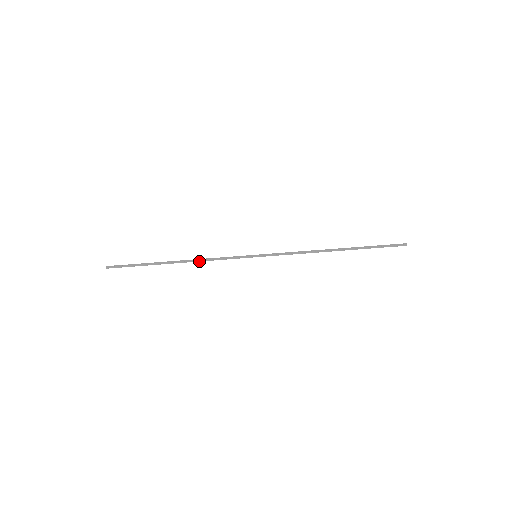
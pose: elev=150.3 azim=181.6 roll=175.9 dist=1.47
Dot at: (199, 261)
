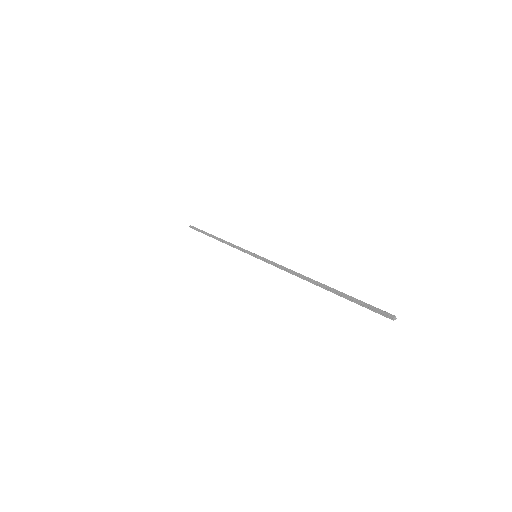
Dot at: (225, 243)
